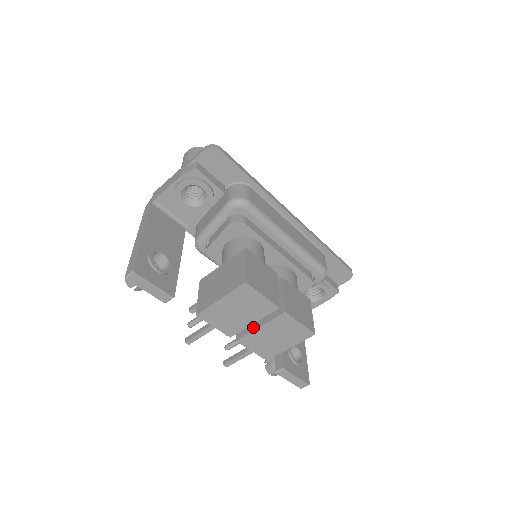
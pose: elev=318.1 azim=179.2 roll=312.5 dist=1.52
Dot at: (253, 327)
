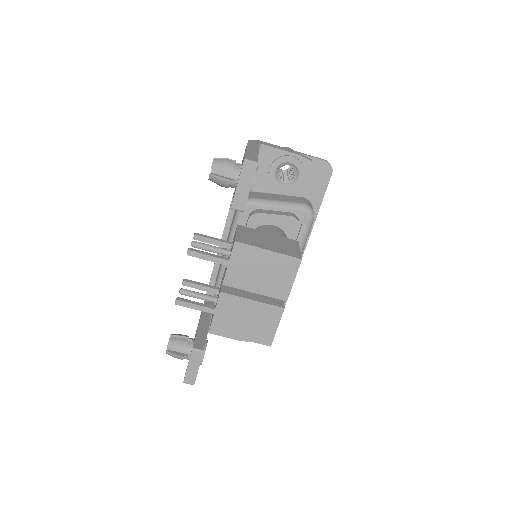
Dot at: (245, 295)
